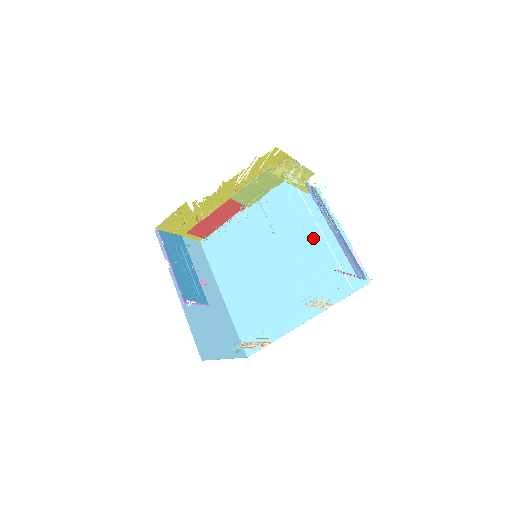
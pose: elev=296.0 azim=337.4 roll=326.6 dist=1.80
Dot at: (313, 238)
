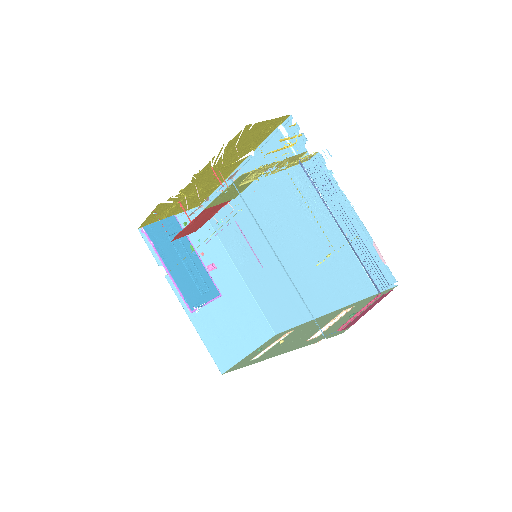
Dot at: (323, 221)
